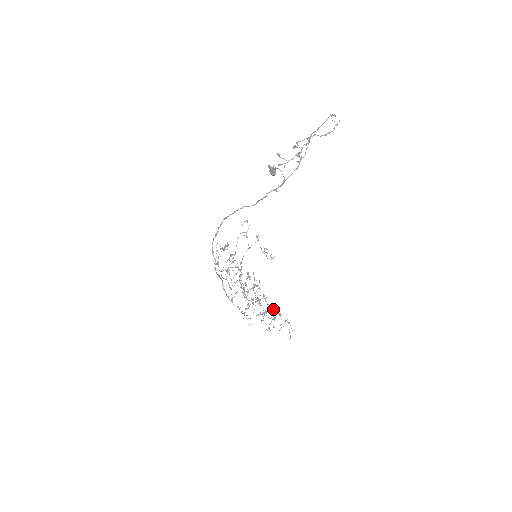
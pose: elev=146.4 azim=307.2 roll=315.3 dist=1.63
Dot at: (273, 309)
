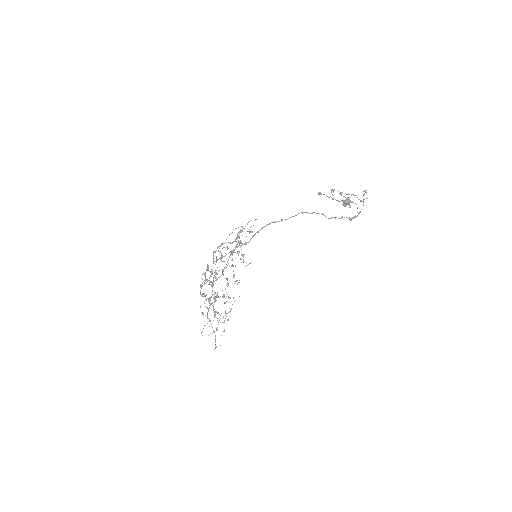
Dot at: (202, 312)
